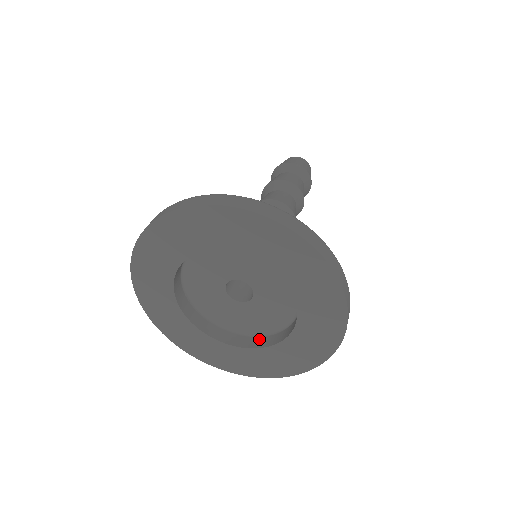
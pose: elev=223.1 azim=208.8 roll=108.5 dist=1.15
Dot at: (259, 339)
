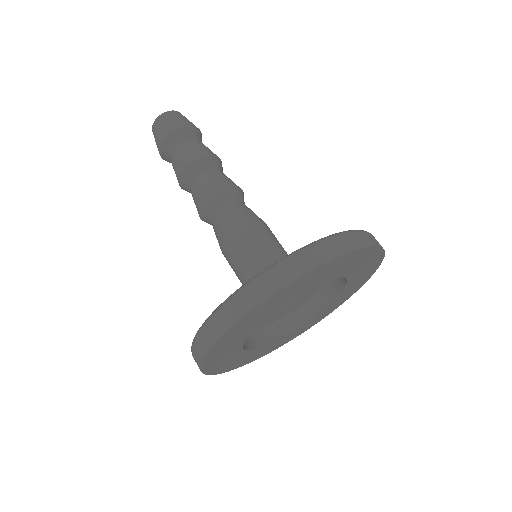
Dot at: (296, 315)
